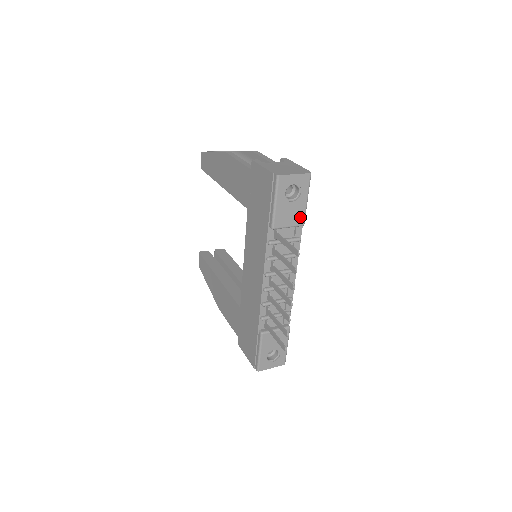
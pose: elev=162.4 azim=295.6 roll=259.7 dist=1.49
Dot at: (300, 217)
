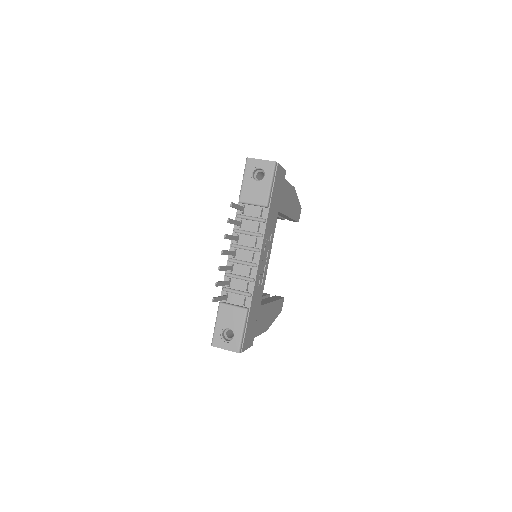
Dot at: (263, 197)
